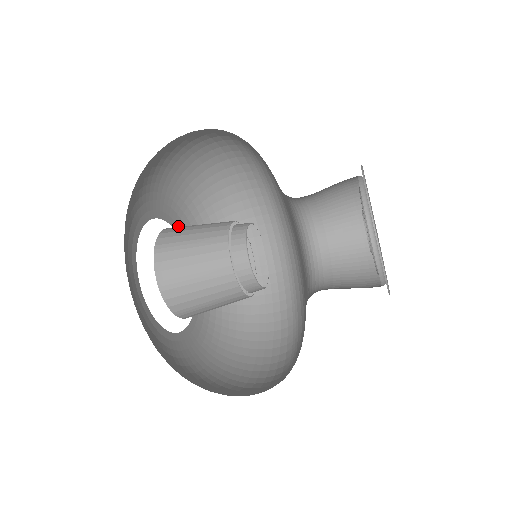
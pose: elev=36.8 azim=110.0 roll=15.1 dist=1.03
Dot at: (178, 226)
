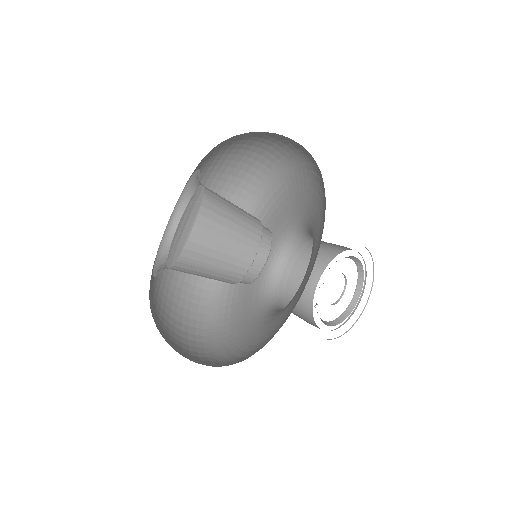
Dot at: occluded
